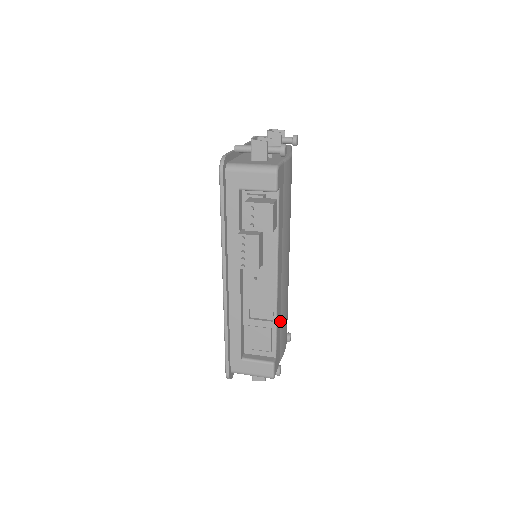
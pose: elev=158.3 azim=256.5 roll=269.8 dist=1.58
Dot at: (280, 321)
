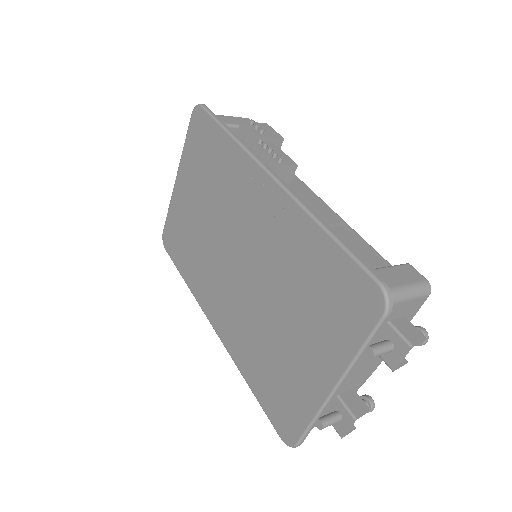
Dot at: occluded
